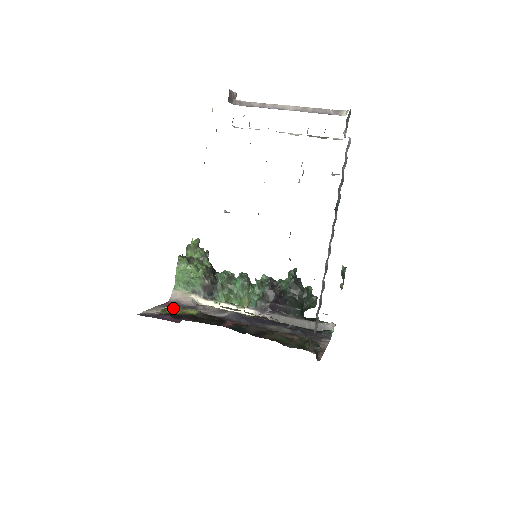
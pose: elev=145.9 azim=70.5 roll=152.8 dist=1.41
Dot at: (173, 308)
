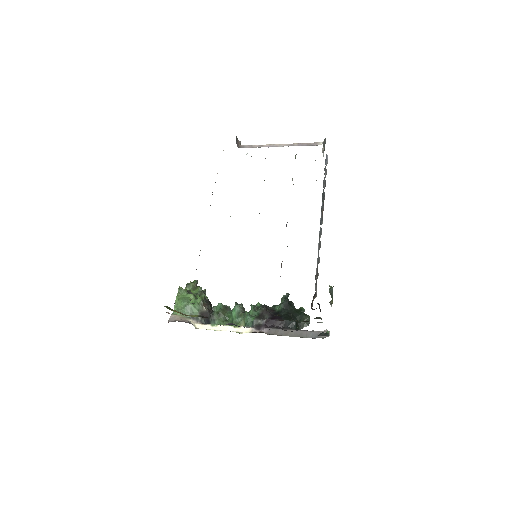
Dot at: (175, 310)
